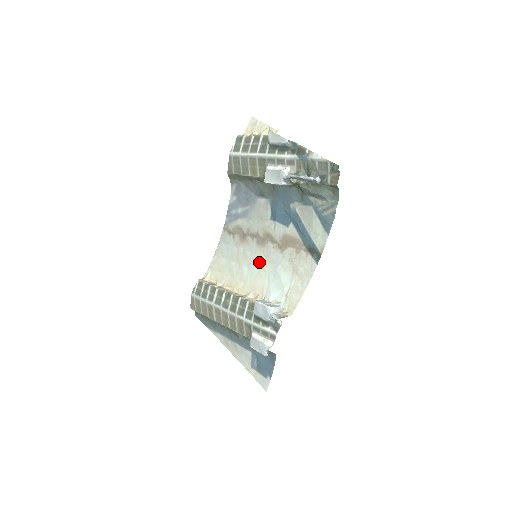
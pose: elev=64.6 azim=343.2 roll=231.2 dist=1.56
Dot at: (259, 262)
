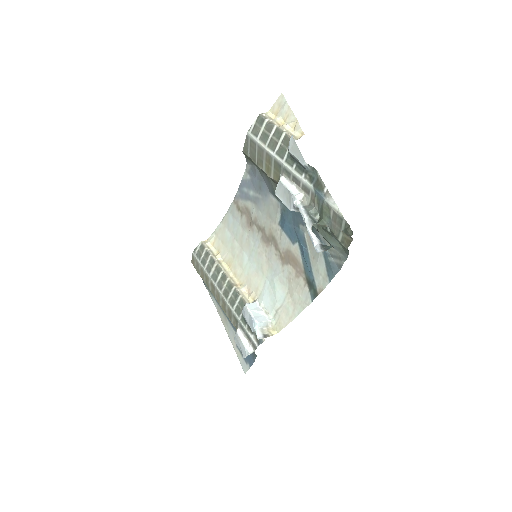
Dot at: (259, 259)
